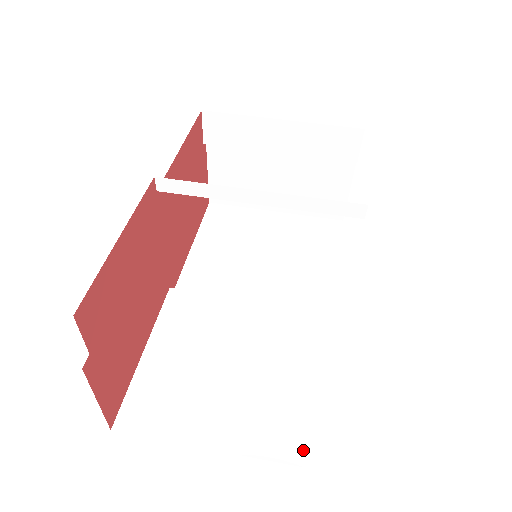
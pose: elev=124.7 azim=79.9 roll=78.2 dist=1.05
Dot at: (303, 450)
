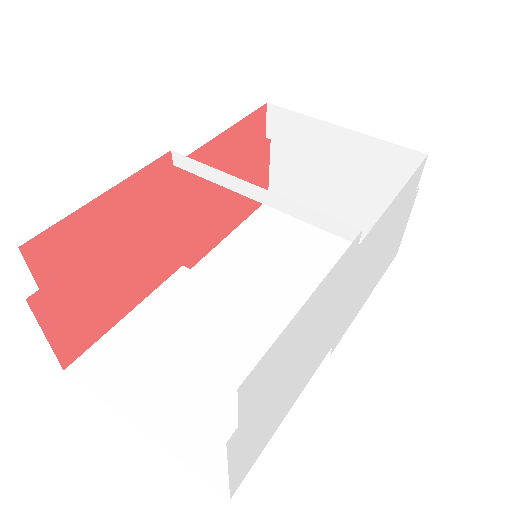
Dot at: (215, 464)
